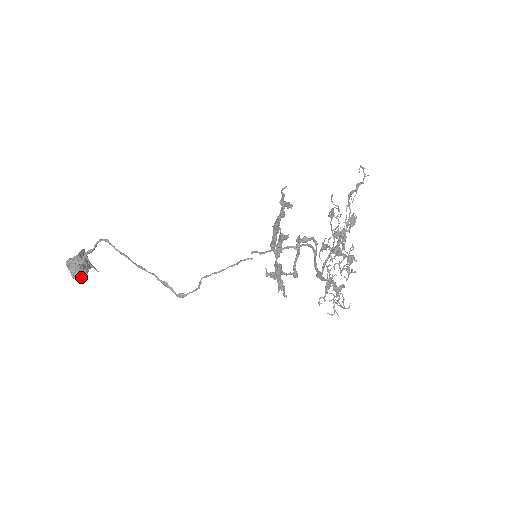
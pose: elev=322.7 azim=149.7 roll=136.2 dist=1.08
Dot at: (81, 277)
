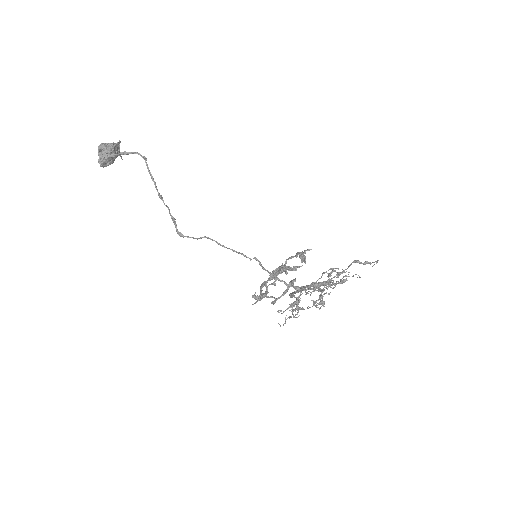
Dot at: (106, 165)
